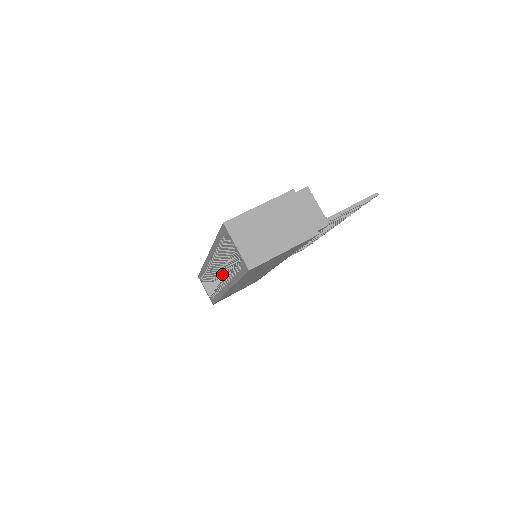
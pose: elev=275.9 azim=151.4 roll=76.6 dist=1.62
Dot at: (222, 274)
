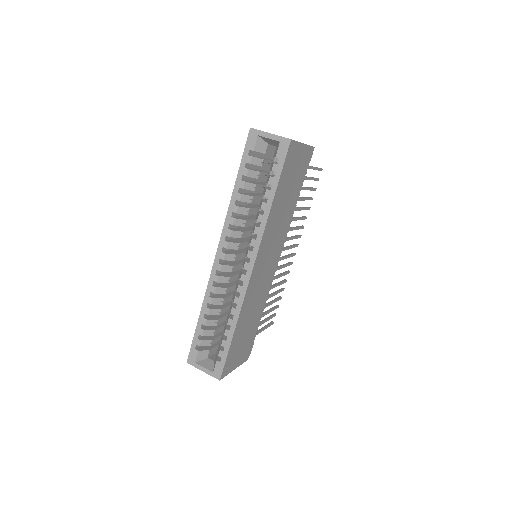
Dot at: (219, 327)
